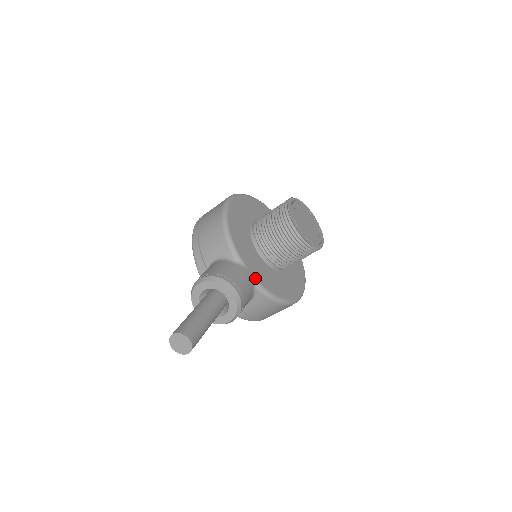
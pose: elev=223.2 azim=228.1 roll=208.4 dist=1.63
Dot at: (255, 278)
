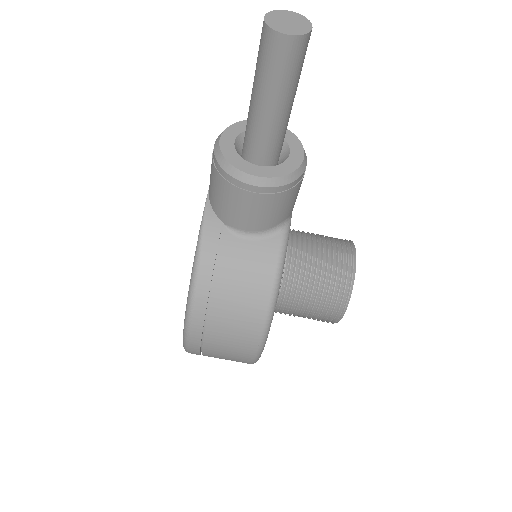
Dot at: occluded
